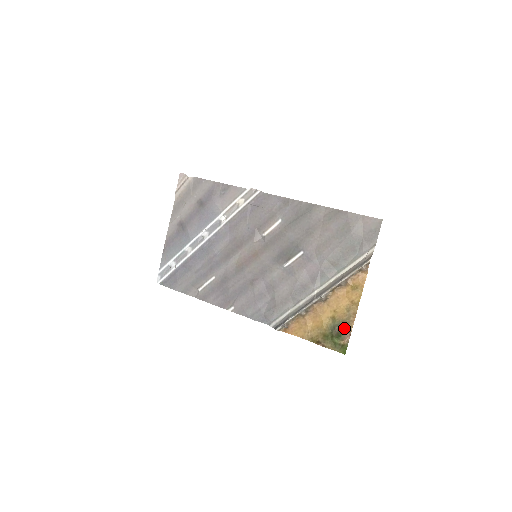
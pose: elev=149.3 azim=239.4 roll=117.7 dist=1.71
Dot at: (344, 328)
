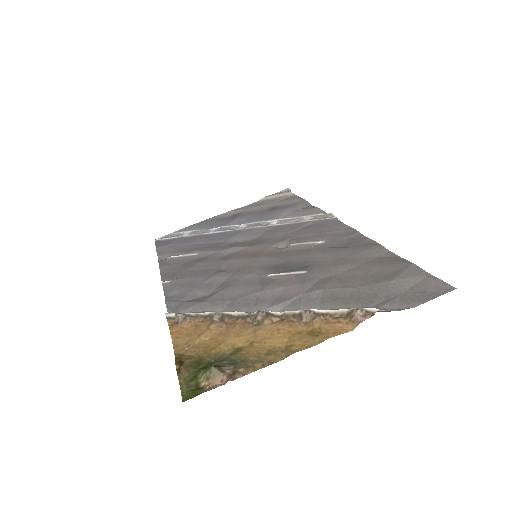
Dot at: (233, 367)
